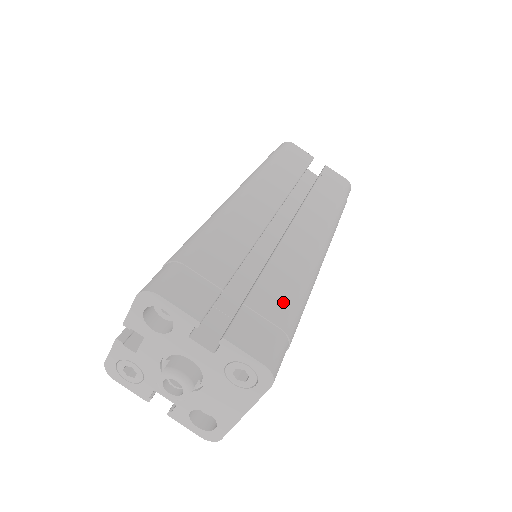
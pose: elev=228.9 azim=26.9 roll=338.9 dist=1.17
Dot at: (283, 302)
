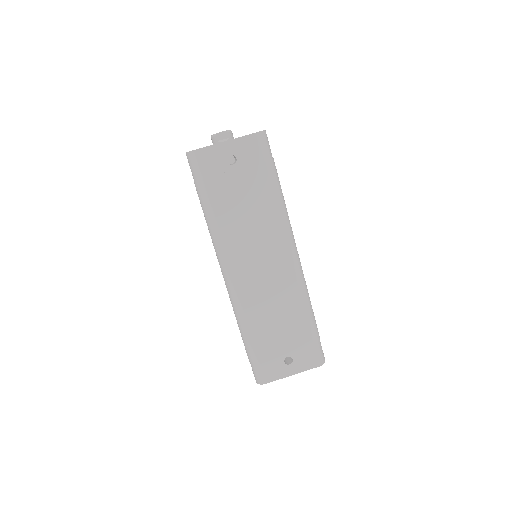
Dot at: occluded
